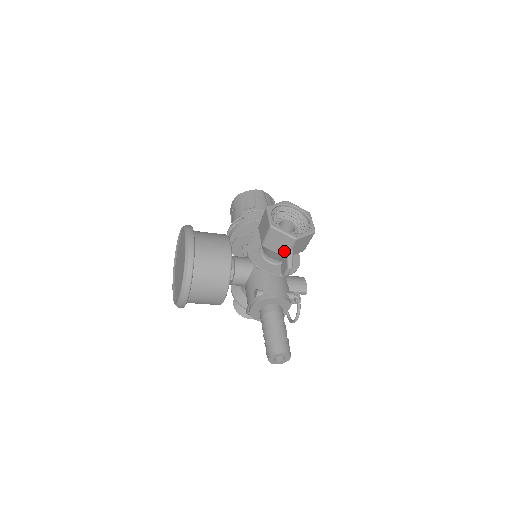
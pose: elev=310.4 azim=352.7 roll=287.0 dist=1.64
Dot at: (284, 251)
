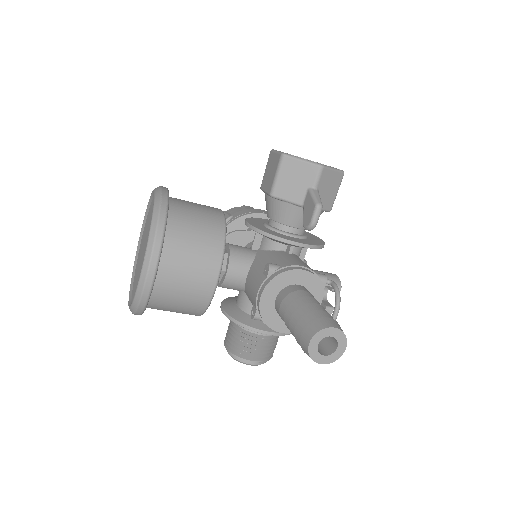
Dot at: (305, 194)
